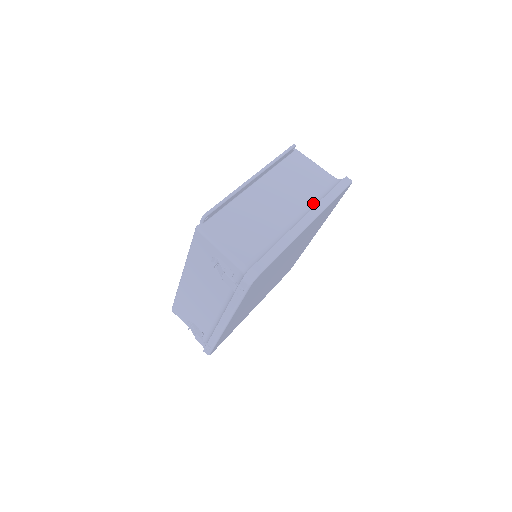
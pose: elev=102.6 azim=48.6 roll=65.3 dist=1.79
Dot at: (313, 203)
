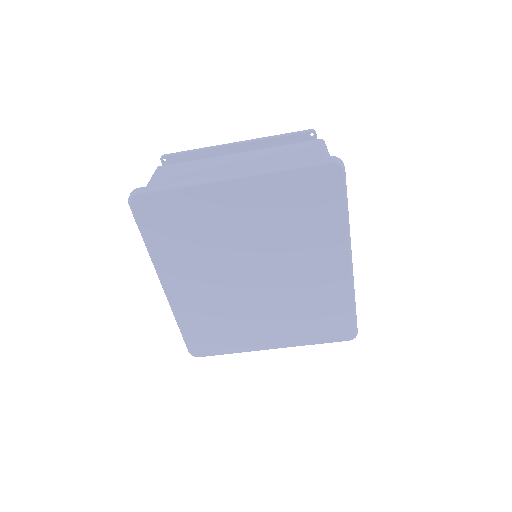
Dot at: occluded
